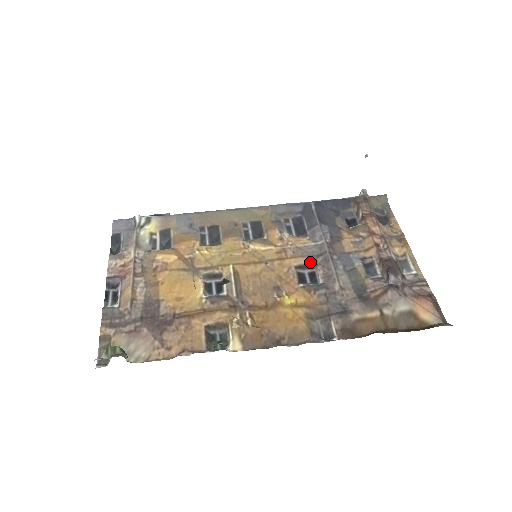
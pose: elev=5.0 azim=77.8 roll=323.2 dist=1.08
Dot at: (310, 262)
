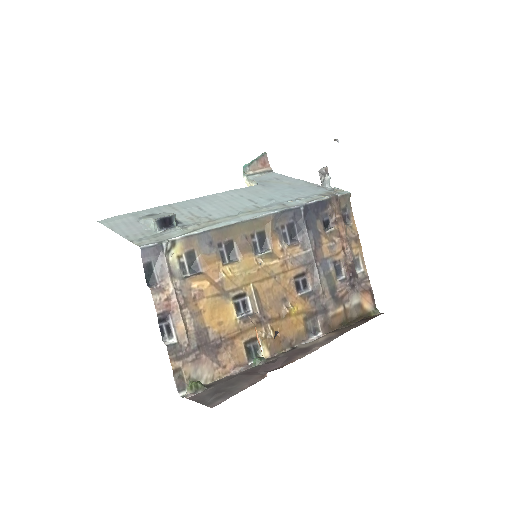
Dot at: (303, 271)
